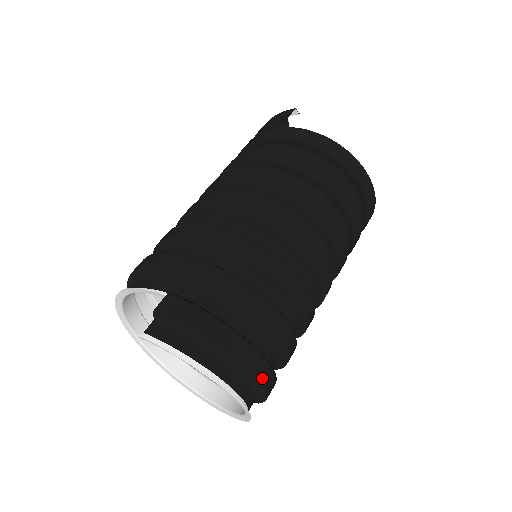
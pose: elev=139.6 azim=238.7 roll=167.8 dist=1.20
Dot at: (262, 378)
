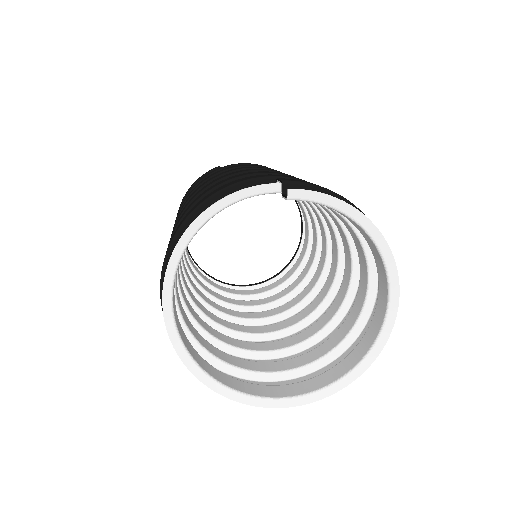
Dot at: occluded
